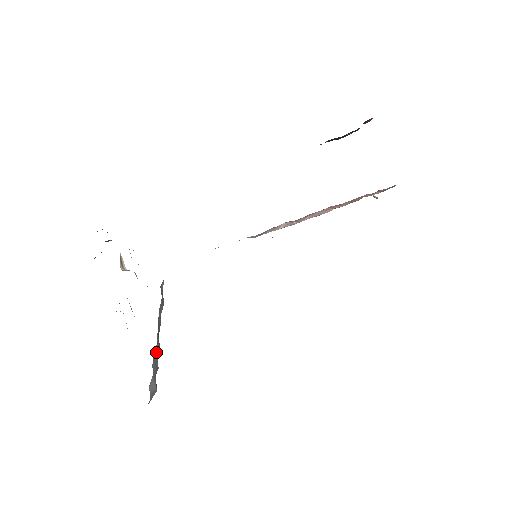
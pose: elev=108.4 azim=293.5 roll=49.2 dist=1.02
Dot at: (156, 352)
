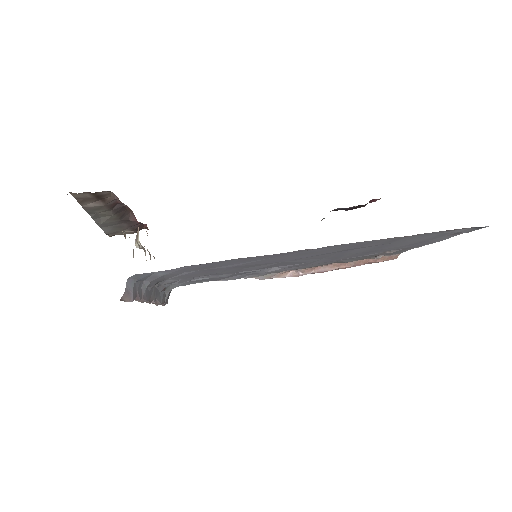
Dot at: (143, 292)
